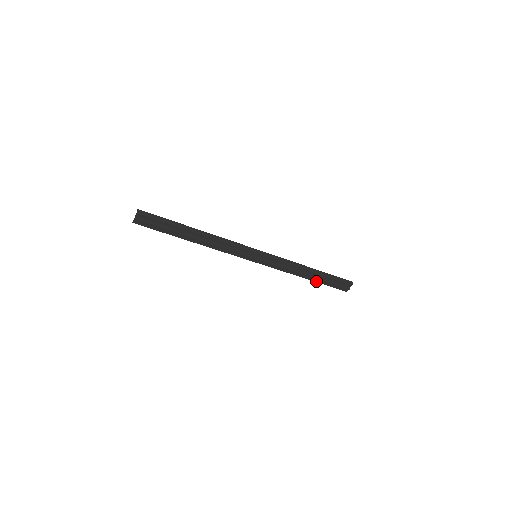
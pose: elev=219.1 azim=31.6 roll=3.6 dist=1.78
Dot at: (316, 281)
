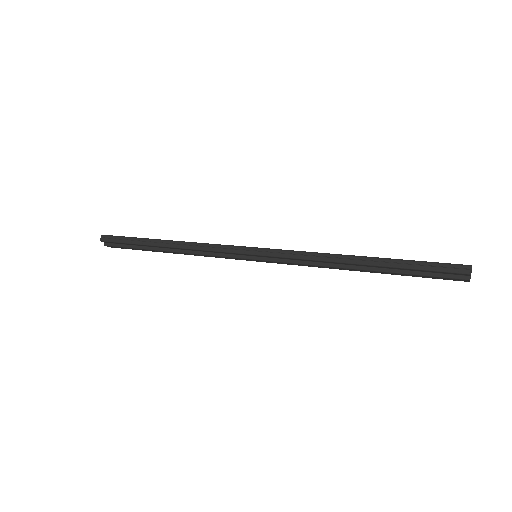
Dot at: (385, 273)
